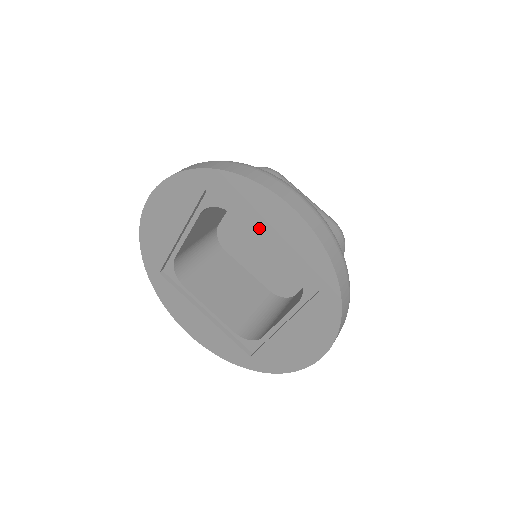
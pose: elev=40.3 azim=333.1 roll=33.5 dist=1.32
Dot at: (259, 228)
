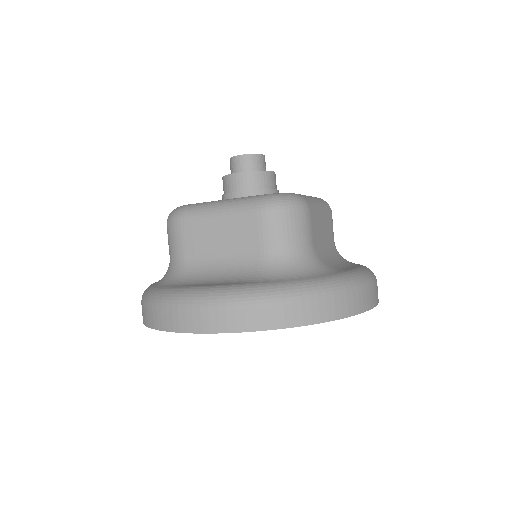
Dot at: occluded
